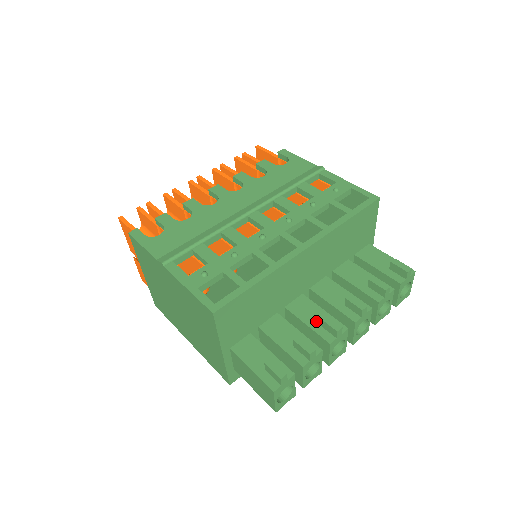
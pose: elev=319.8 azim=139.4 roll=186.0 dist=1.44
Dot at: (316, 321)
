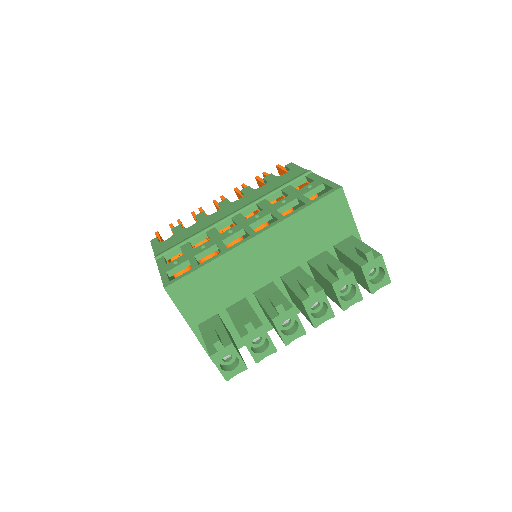
Dot at: occluded
